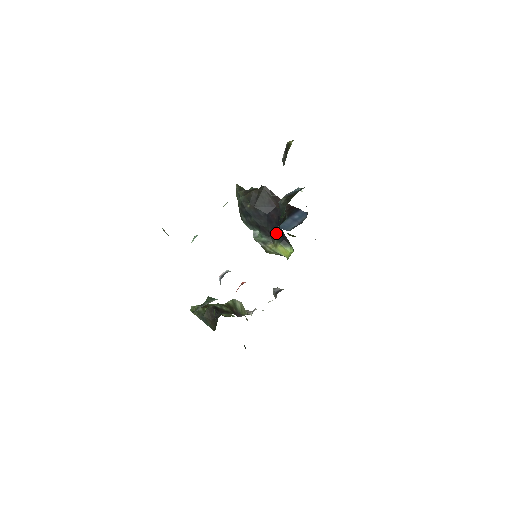
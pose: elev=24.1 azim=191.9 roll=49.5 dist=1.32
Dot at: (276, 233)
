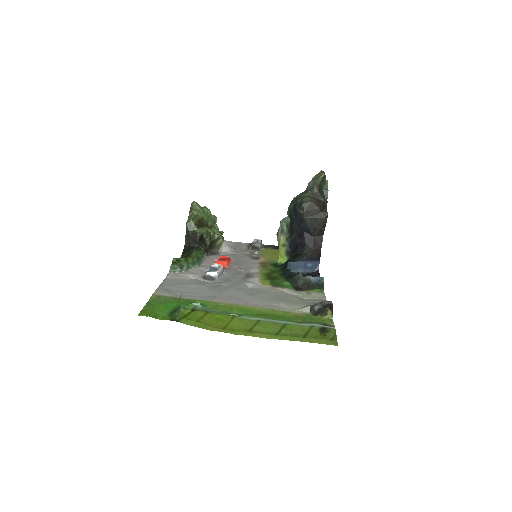
Dot at: (293, 243)
